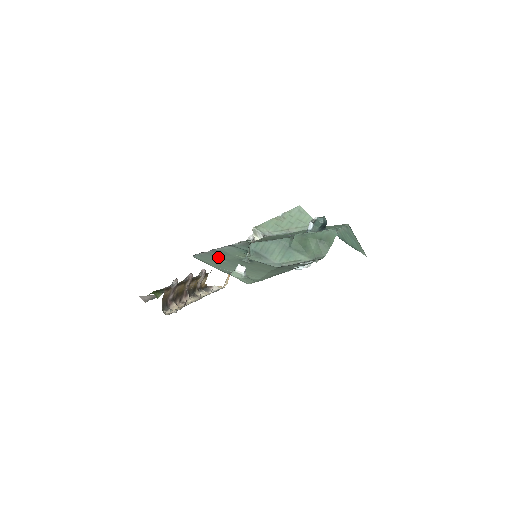
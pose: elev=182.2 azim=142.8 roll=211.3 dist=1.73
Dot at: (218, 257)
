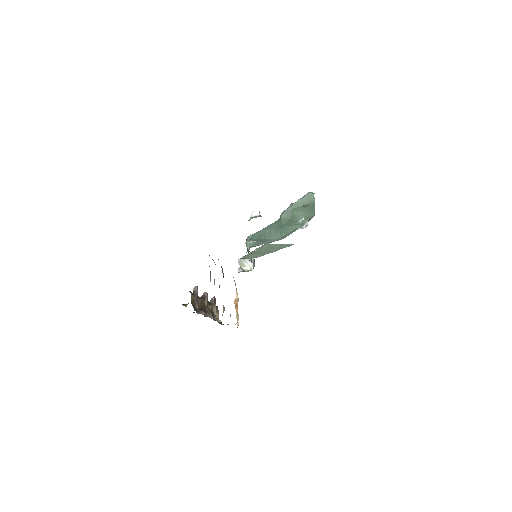
Dot at: occluded
